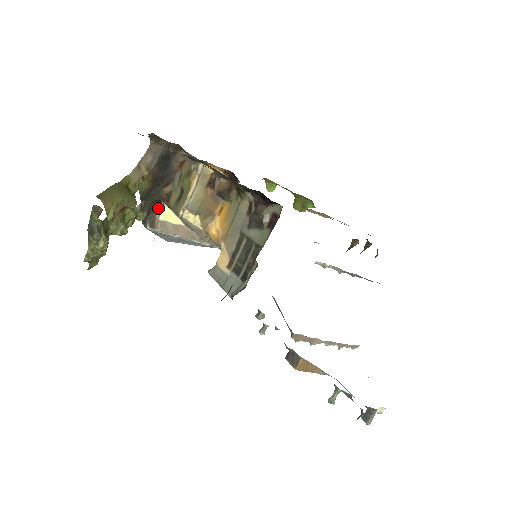
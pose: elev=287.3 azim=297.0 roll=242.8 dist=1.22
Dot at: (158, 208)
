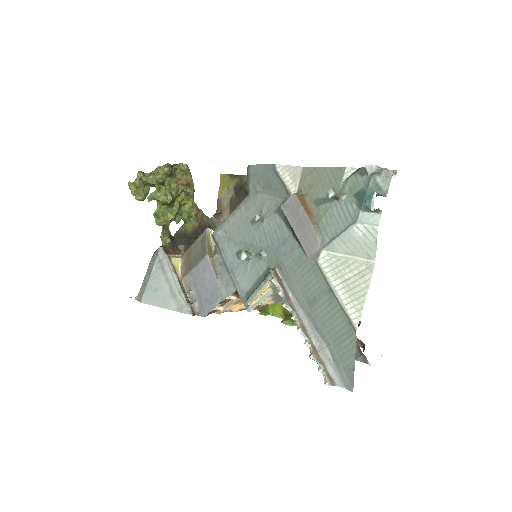
Dot at: (175, 254)
